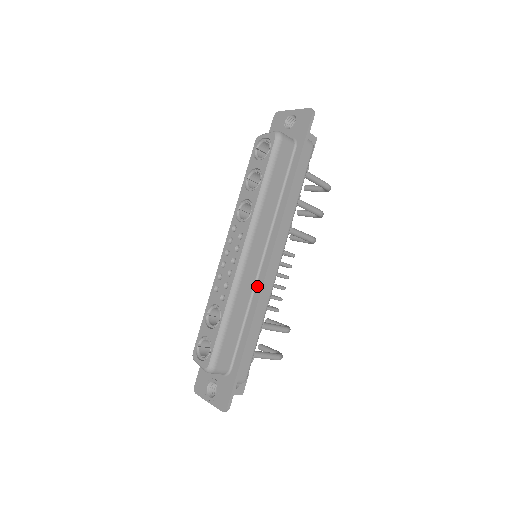
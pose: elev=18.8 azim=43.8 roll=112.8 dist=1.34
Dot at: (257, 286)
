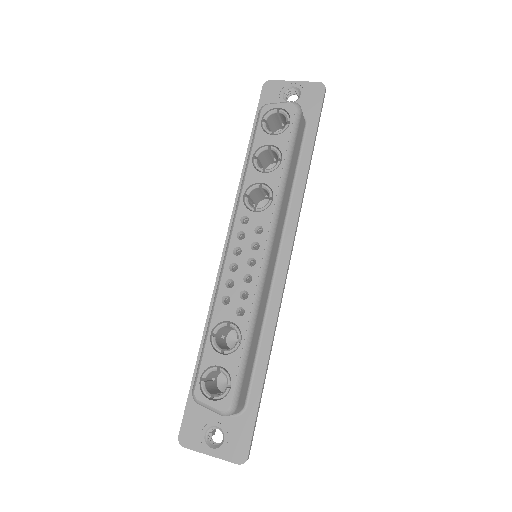
Dot at: (273, 294)
